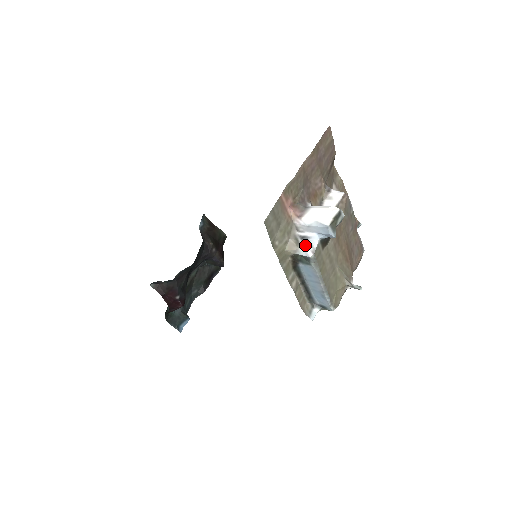
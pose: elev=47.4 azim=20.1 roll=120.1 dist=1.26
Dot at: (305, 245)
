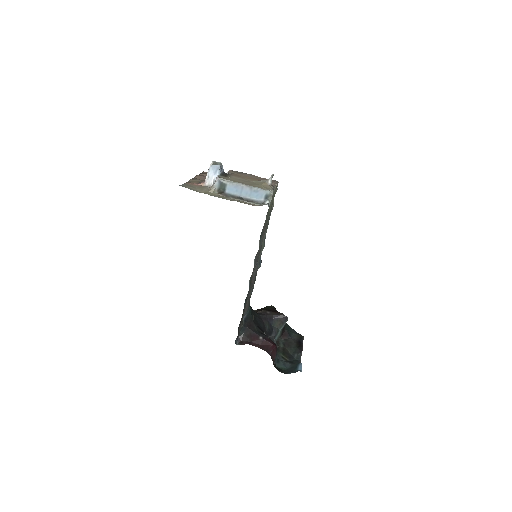
Dot at: (215, 182)
